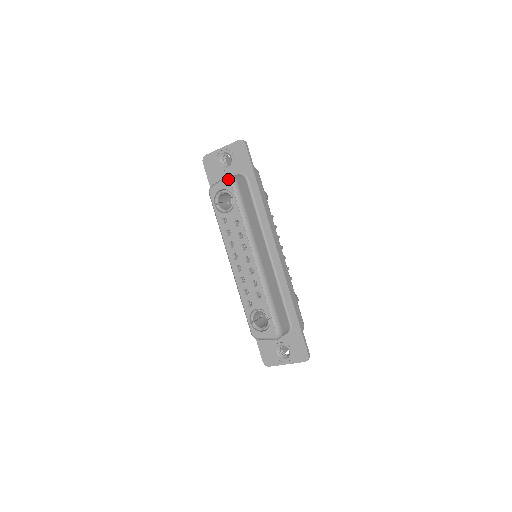
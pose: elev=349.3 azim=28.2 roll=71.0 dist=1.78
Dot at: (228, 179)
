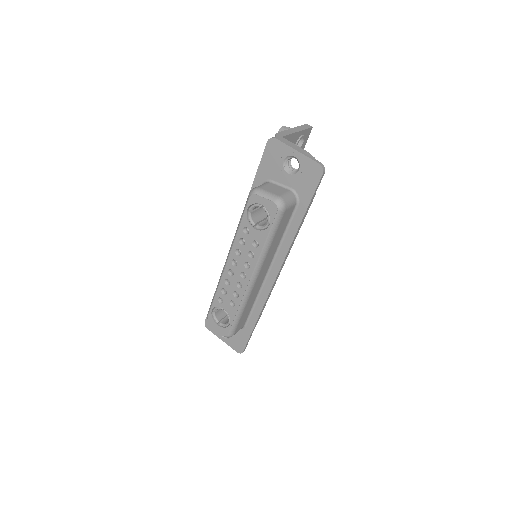
Dot at: (277, 206)
